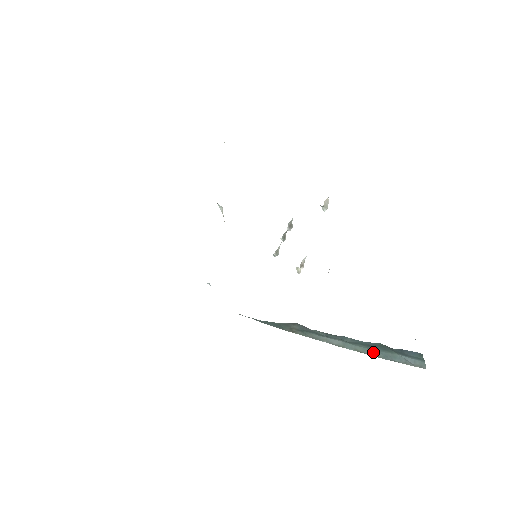
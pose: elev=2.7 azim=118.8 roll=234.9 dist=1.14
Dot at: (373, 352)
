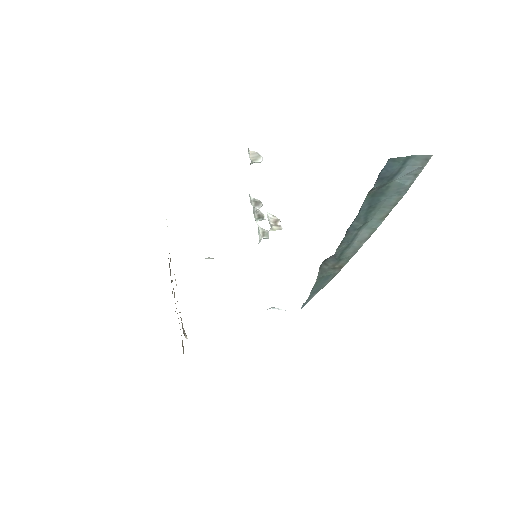
Dot at: (388, 204)
